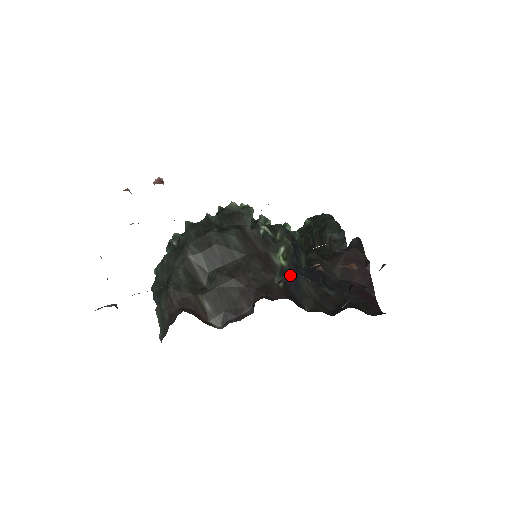
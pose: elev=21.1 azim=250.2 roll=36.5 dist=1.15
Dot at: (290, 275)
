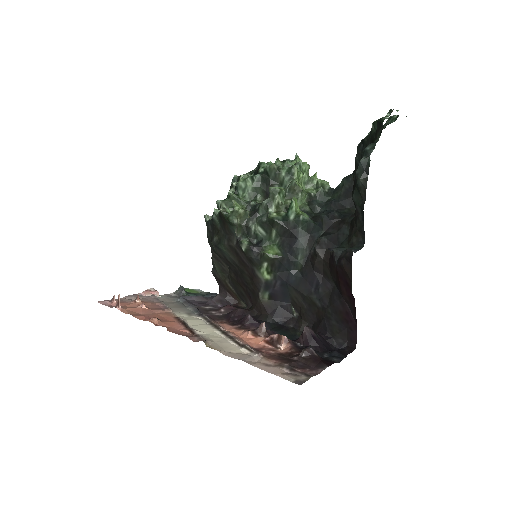
Dot at: (276, 287)
